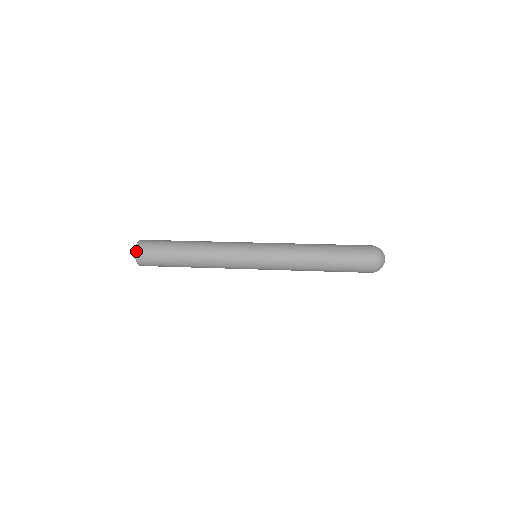
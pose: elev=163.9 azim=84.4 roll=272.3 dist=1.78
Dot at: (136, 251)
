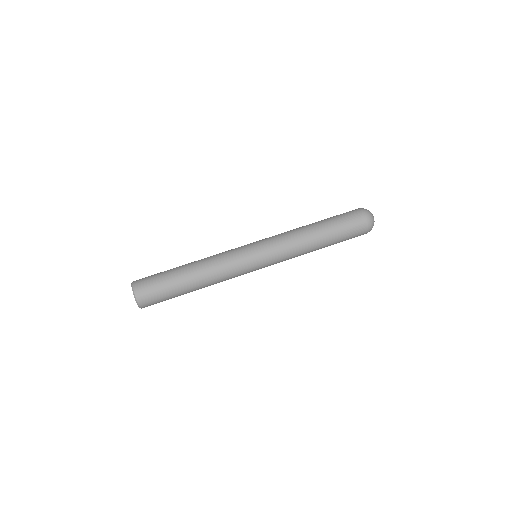
Dot at: occluded
